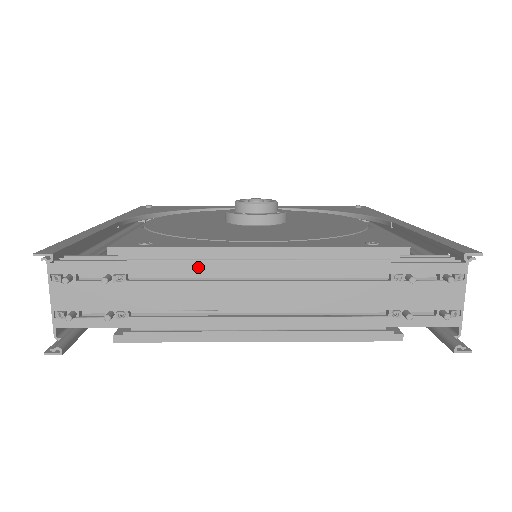
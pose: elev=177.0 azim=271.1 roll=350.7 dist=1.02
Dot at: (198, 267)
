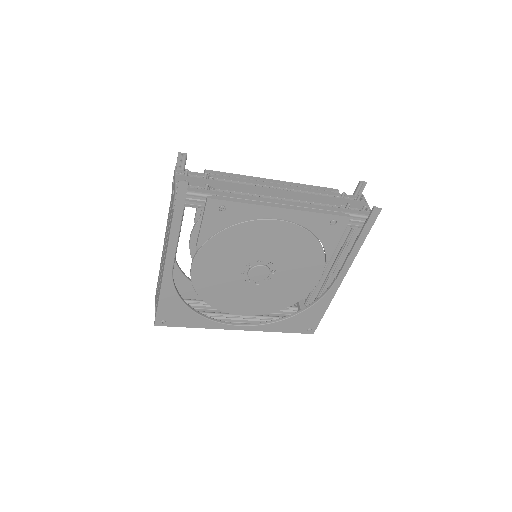
Dot at: (248, 181)
